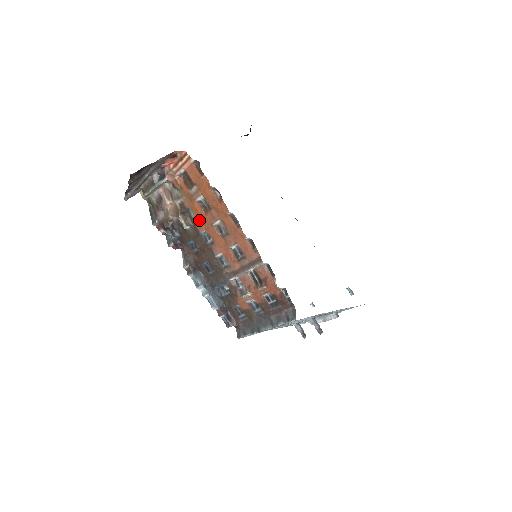
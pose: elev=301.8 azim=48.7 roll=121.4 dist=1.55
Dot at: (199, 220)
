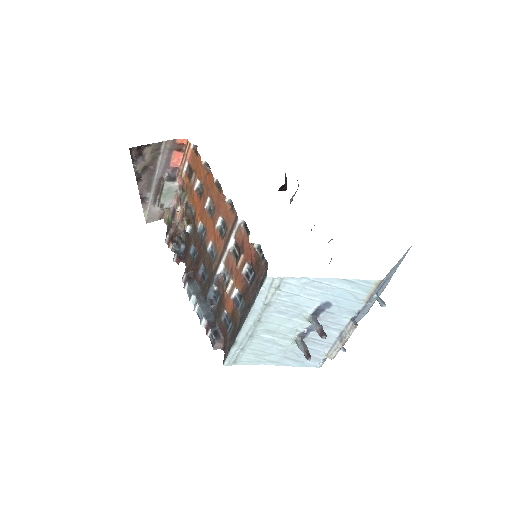
Dot at: (196, 212)
